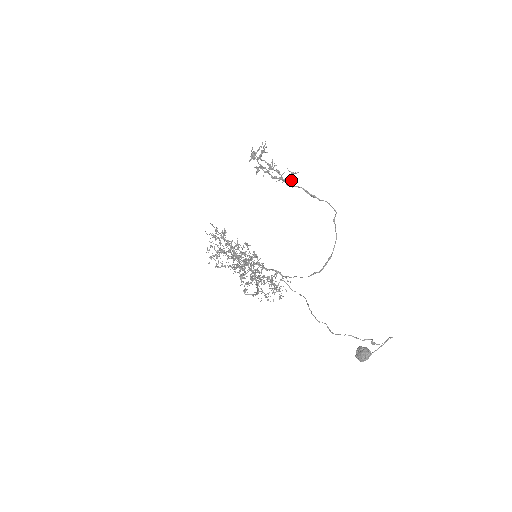
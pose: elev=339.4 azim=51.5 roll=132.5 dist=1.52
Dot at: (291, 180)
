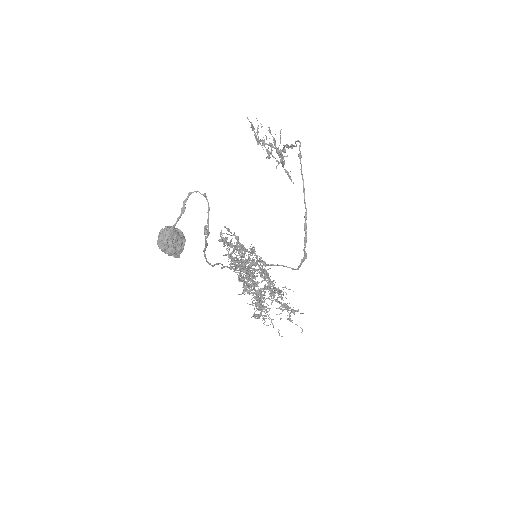
Dot at: (284, 148)
